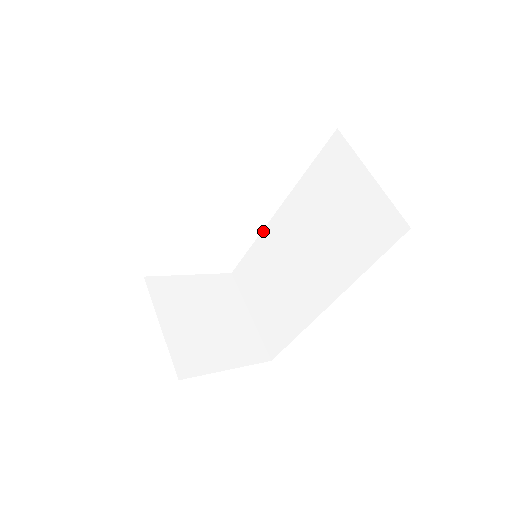
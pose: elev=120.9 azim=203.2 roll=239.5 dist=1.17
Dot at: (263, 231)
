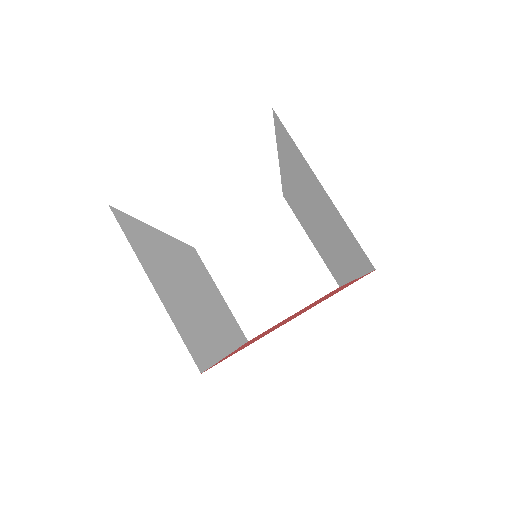
Dot at: (281, 176)
